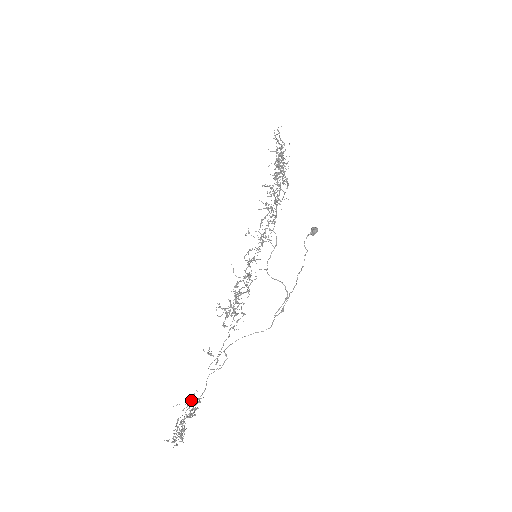
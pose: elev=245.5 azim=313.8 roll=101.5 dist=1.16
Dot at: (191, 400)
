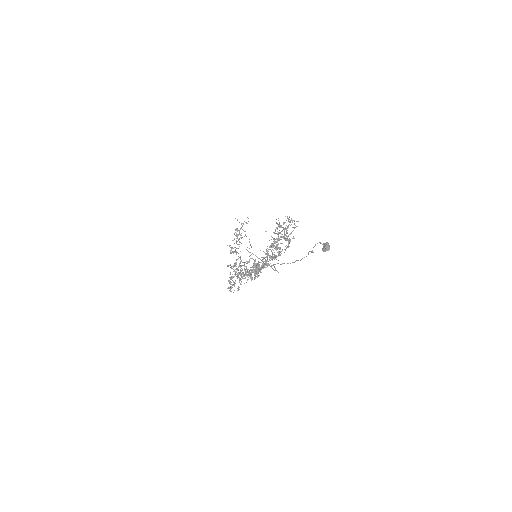
Dot at: (232, 248)
